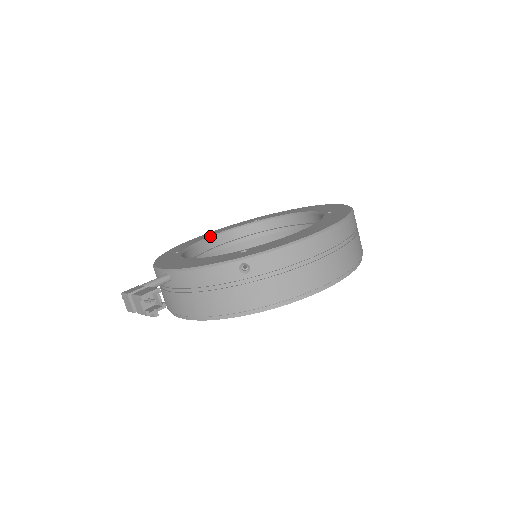
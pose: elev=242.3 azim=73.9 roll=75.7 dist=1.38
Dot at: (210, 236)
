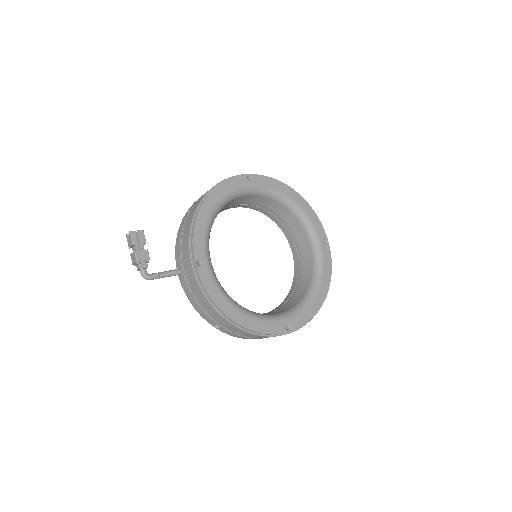
Dot at: occluded
